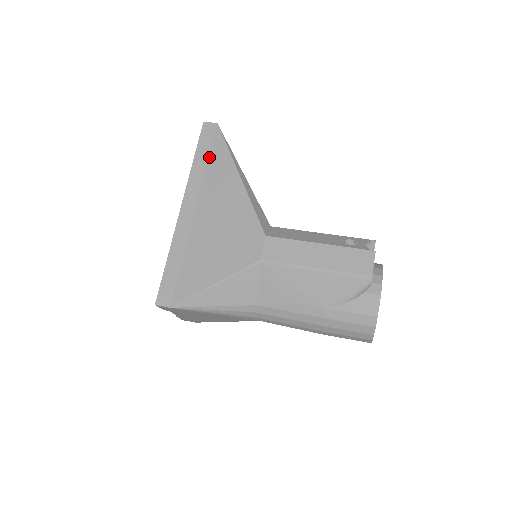
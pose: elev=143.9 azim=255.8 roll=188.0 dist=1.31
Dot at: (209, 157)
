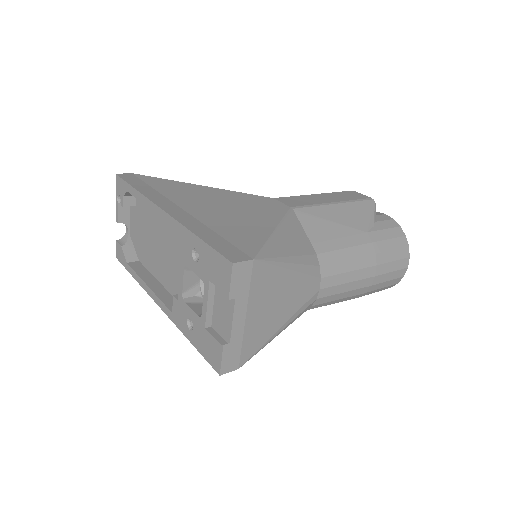
Dot at: (150, 185)
